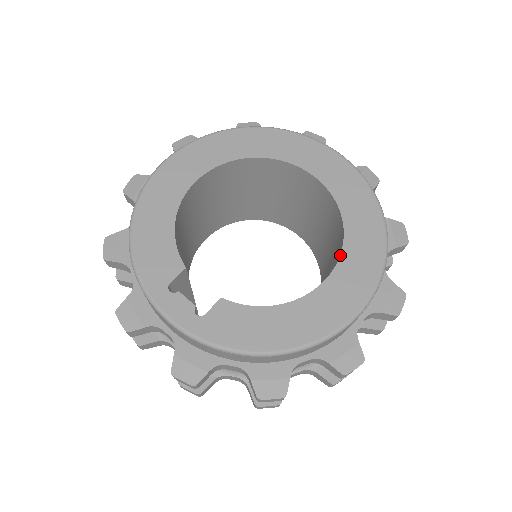
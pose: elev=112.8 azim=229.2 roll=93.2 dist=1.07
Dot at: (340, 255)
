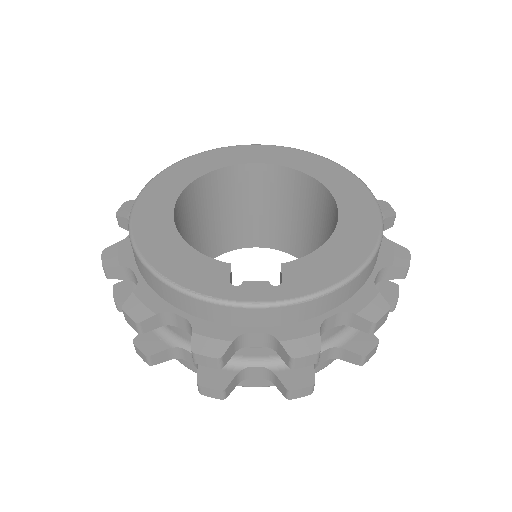
Dot at: (330, 192)
